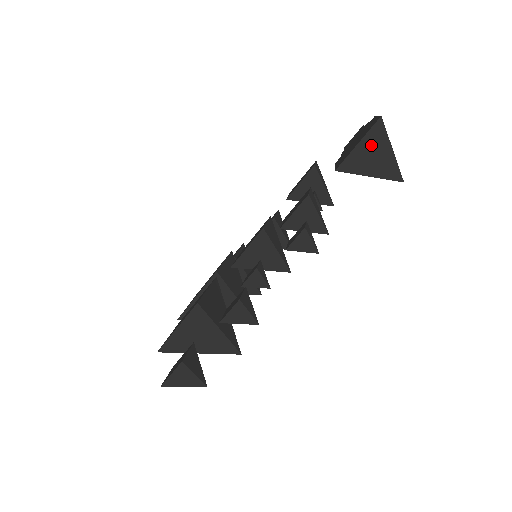
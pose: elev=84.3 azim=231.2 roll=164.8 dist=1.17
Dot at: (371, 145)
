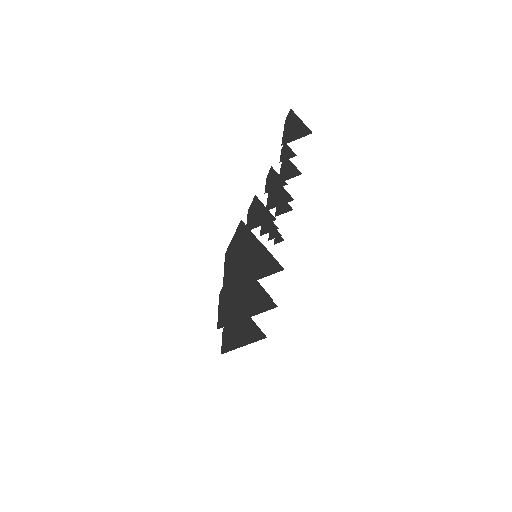
Dot at: (293, 116)
